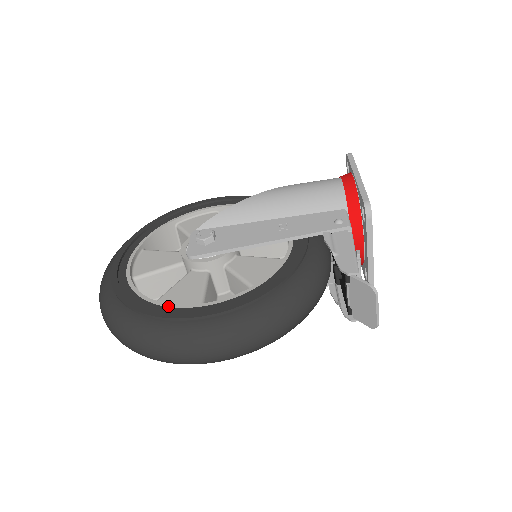
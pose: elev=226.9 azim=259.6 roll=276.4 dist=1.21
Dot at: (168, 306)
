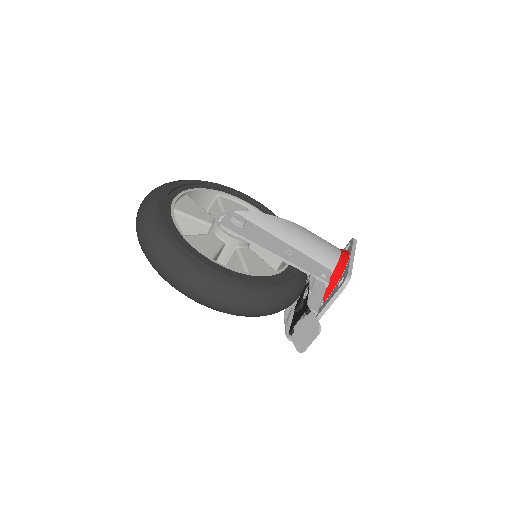
Dot at: (191, 245)
